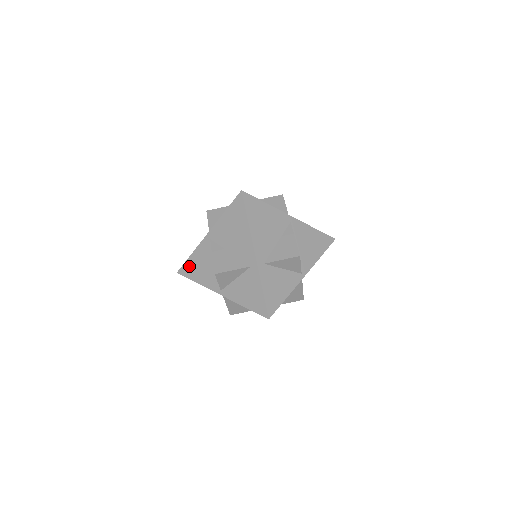
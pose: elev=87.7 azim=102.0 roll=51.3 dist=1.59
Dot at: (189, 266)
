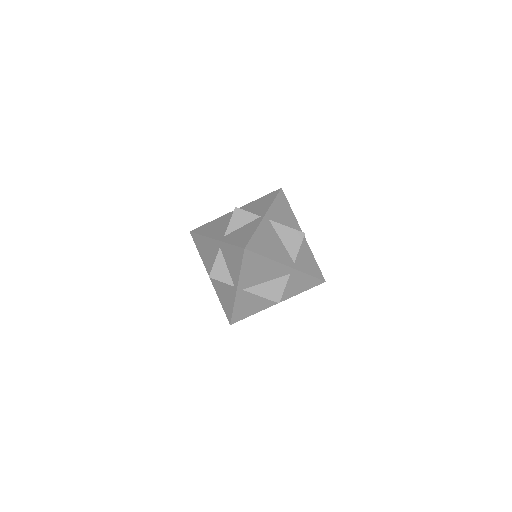
Dot at: (238, 314)
